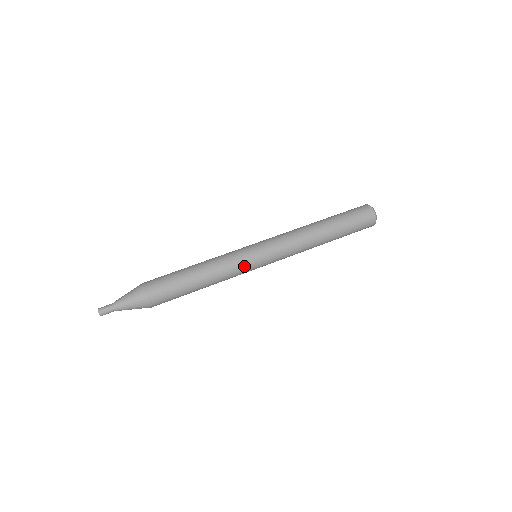
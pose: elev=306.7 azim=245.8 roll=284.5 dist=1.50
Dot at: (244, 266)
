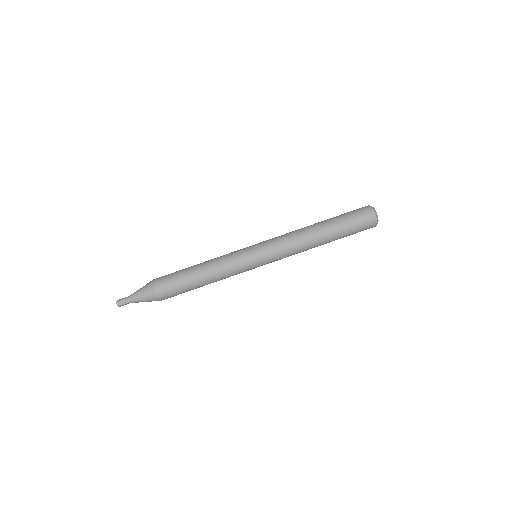
Dot at: (244, 271)
